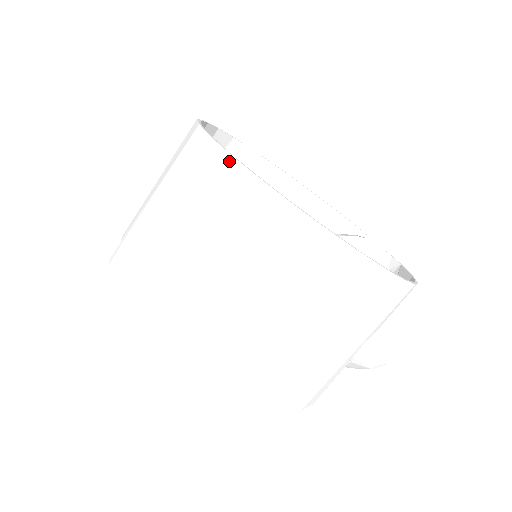
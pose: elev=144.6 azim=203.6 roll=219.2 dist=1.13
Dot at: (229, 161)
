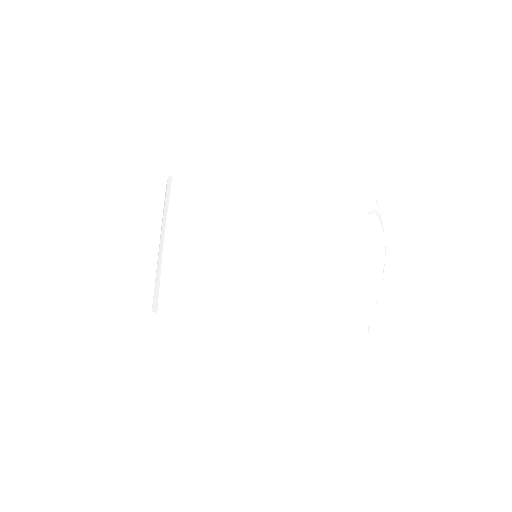
Dot at: occluded
